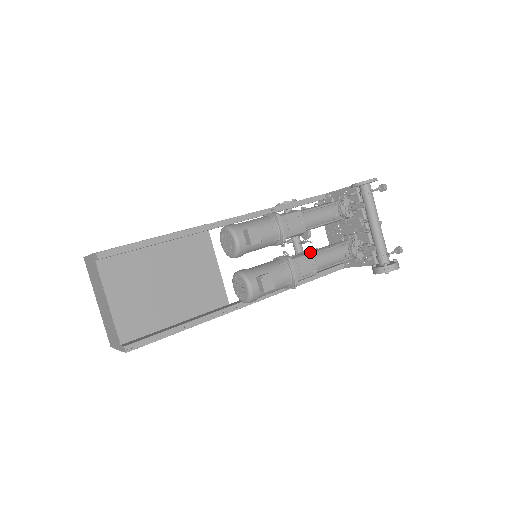
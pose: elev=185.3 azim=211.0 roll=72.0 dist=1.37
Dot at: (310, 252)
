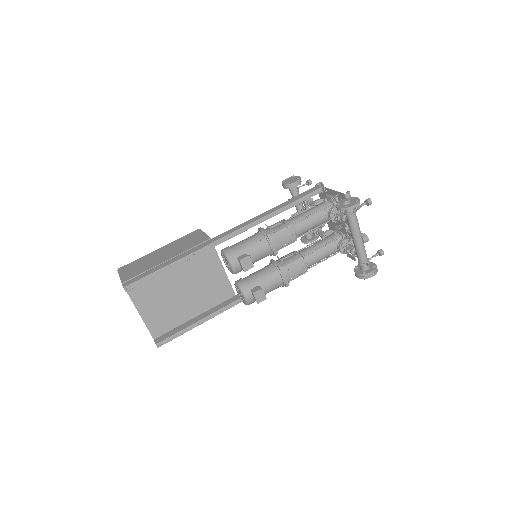
Dot at: (301, 256)
